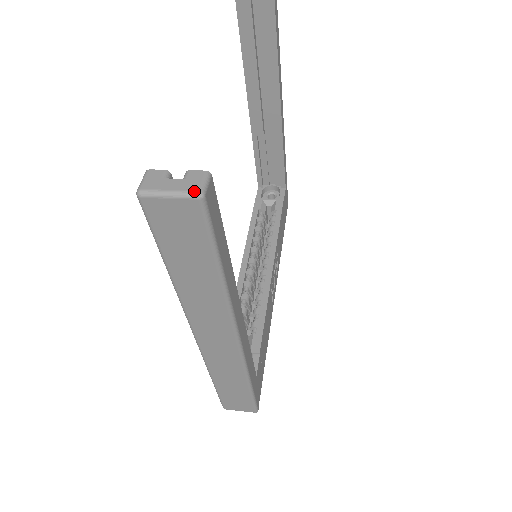
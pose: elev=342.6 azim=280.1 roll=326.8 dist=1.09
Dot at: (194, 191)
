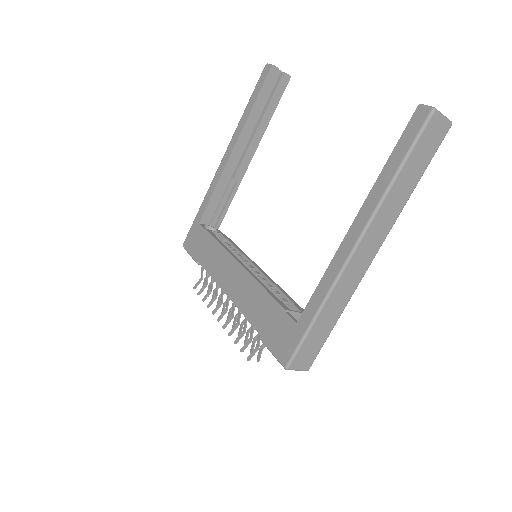
Dot at: occluded
